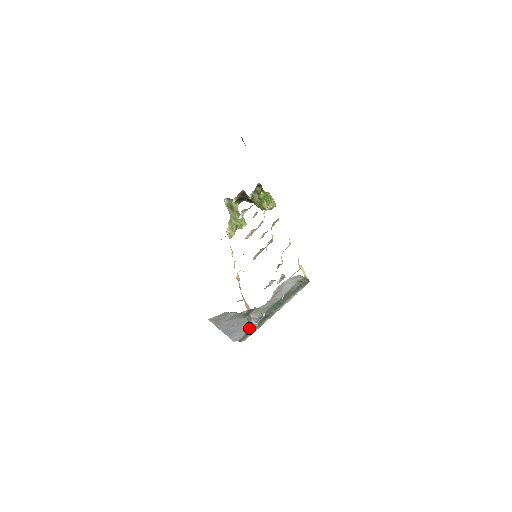
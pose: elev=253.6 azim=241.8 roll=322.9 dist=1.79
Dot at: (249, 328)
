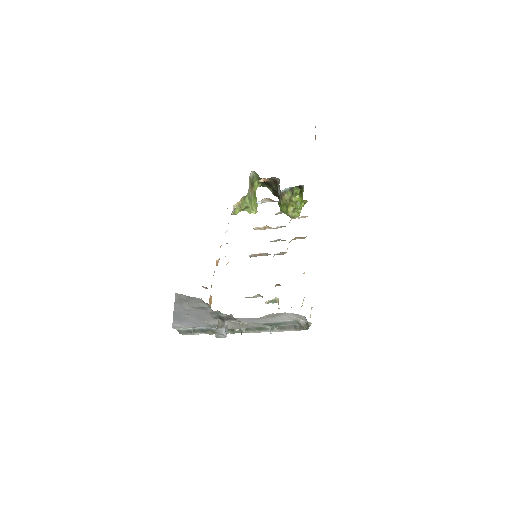
Dot at: (201, 327)
